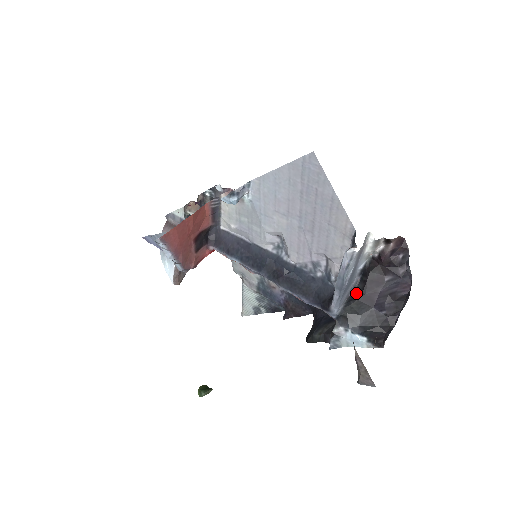
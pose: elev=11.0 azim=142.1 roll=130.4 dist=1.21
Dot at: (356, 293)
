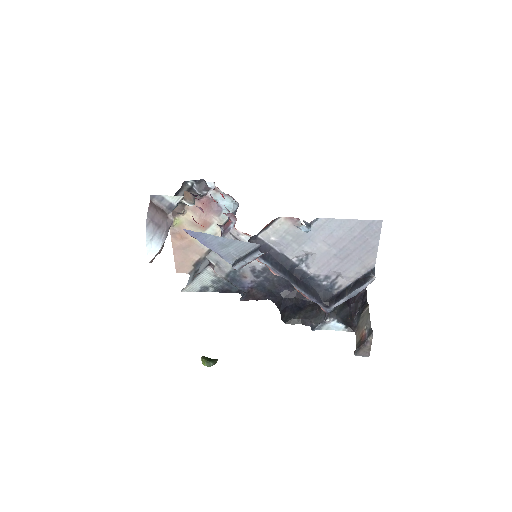
Dot at: occluded
